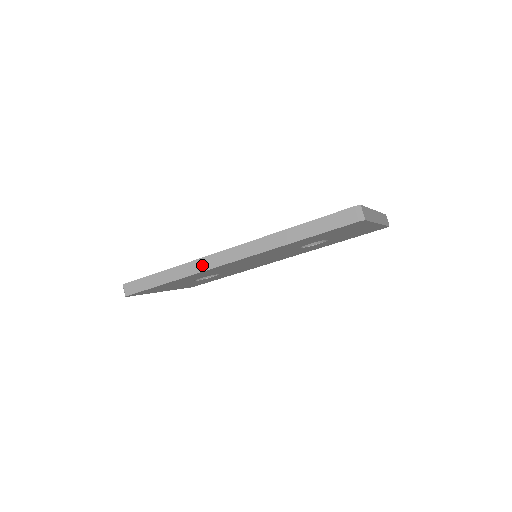
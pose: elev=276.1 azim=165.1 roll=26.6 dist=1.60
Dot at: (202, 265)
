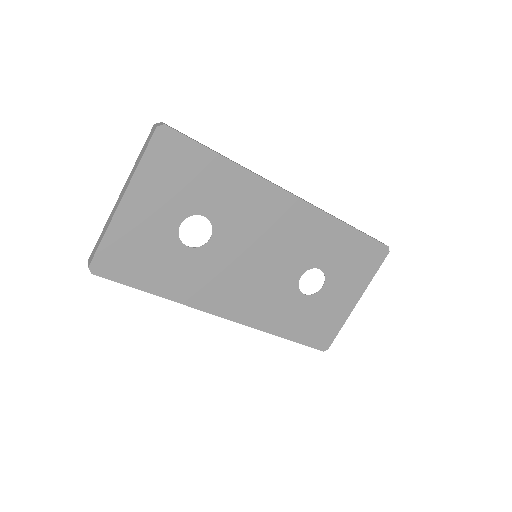
Dot at: (268, 180)
